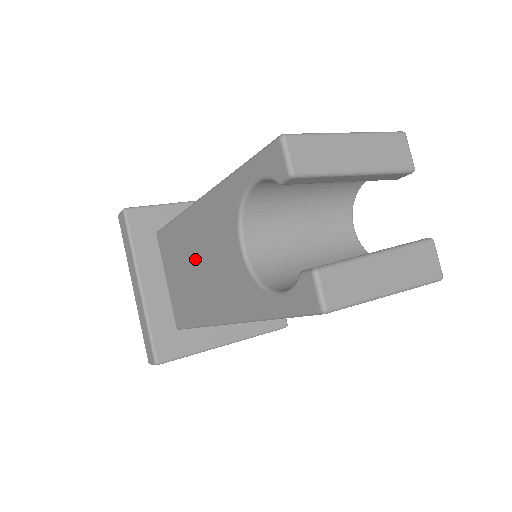
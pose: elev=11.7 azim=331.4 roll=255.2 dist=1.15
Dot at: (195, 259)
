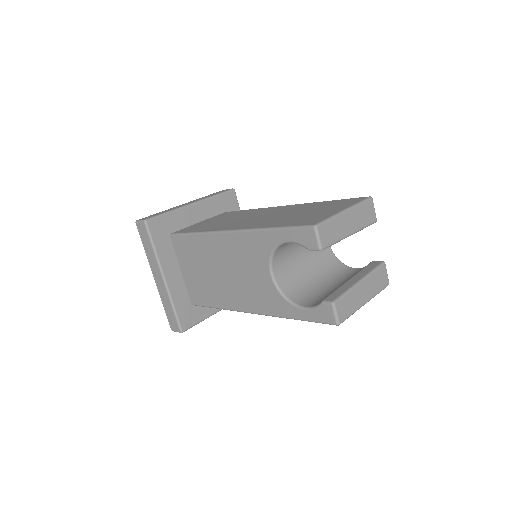
Dot at: (220, 267)
